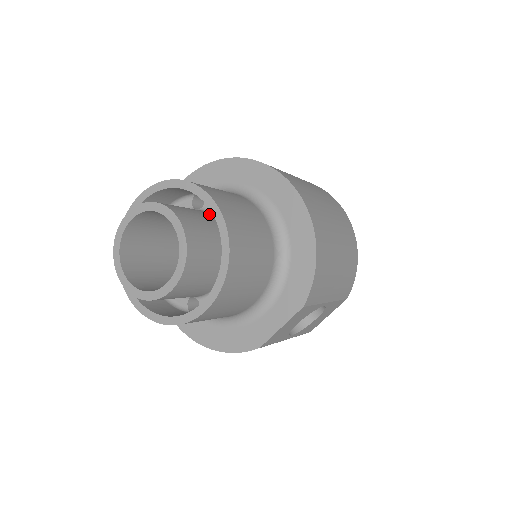
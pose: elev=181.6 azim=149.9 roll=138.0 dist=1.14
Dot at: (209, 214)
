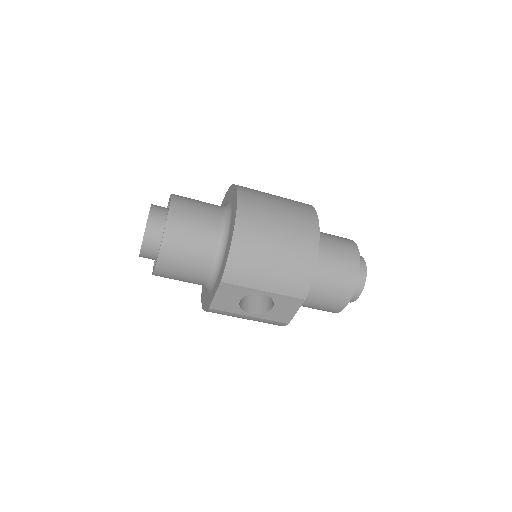
Dot at: occluded
